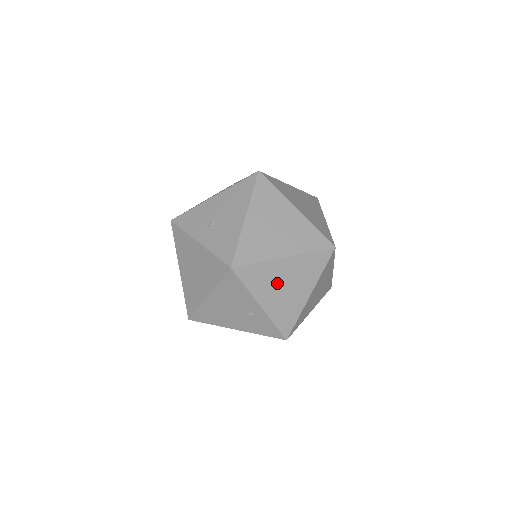
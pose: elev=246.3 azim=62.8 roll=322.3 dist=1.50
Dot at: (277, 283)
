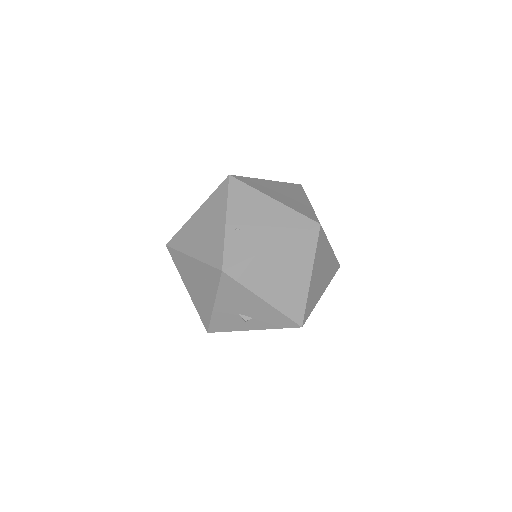
Dot at: (318, 282)
